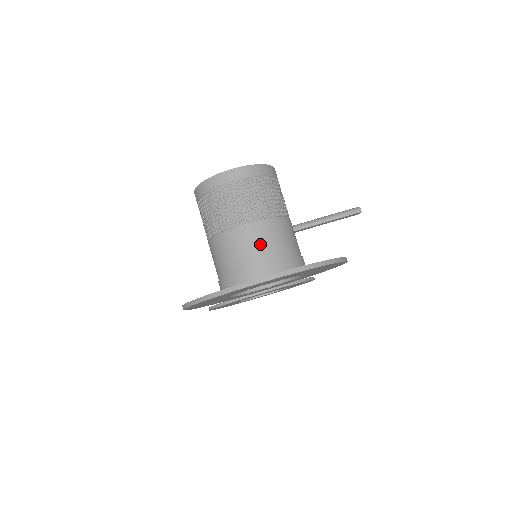
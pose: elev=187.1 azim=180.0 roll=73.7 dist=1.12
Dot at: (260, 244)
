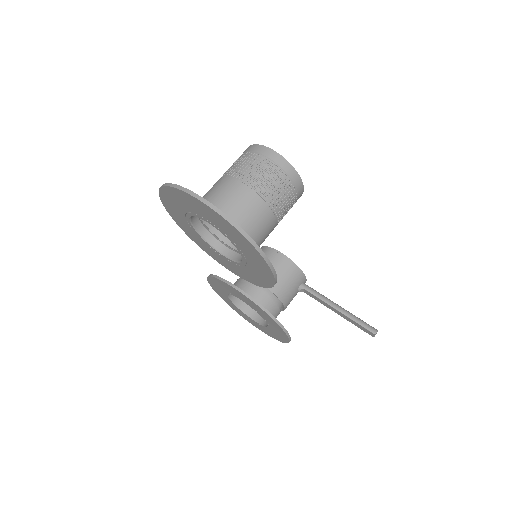
Dot at: (232, 198)
